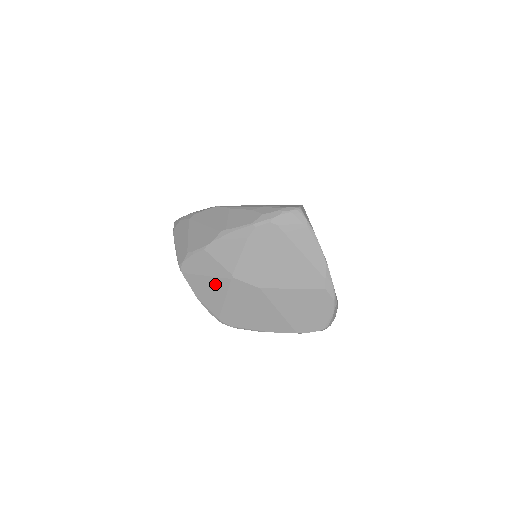
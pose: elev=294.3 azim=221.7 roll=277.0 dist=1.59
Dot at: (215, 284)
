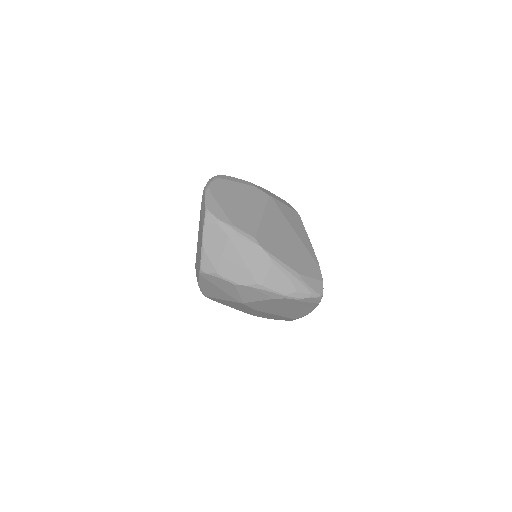
Dot at: (223, 294)
